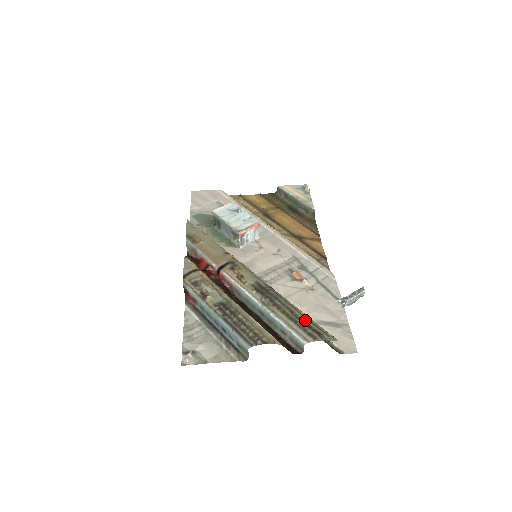
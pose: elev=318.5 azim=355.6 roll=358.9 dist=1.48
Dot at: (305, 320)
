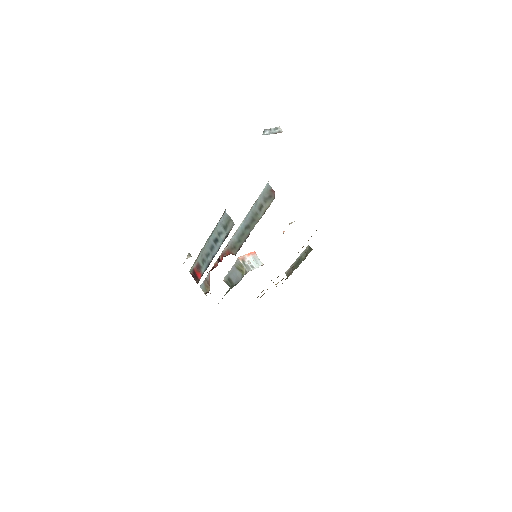
Dot at: occluded
